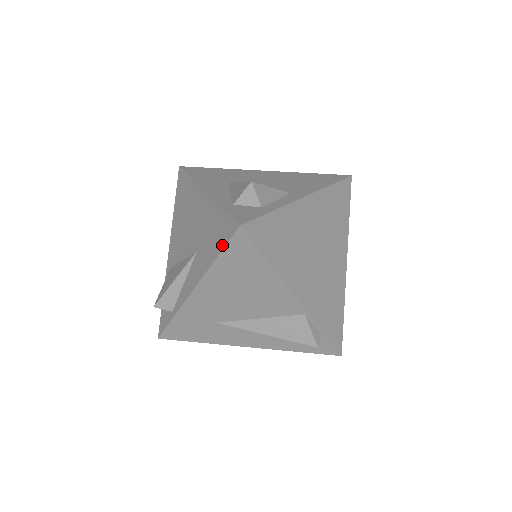
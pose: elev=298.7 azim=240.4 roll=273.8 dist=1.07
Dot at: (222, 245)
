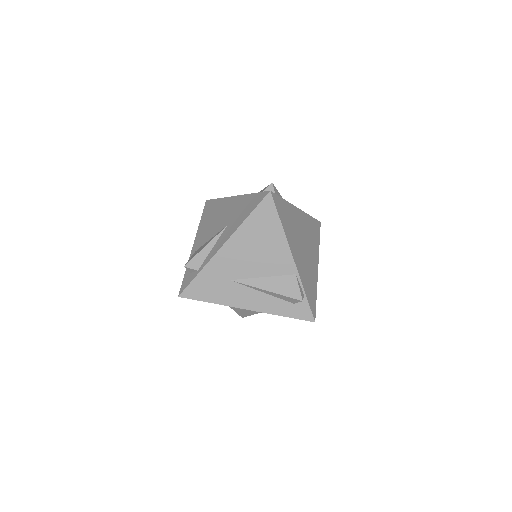
Dot at: (254, 207)
